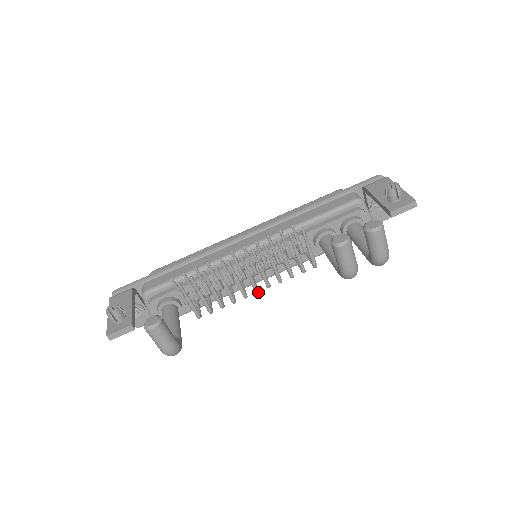
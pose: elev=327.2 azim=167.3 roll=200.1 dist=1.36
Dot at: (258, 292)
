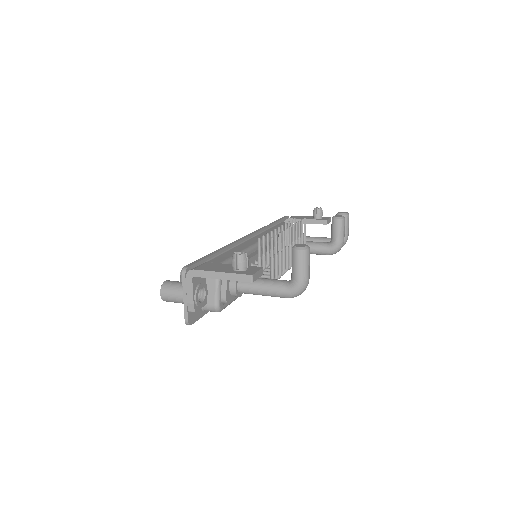
Dot at: occluded
